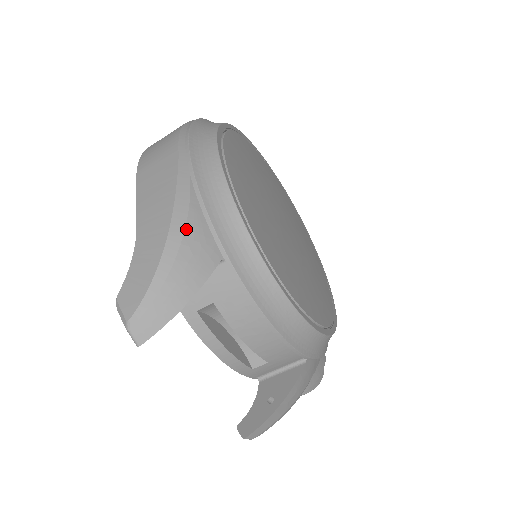
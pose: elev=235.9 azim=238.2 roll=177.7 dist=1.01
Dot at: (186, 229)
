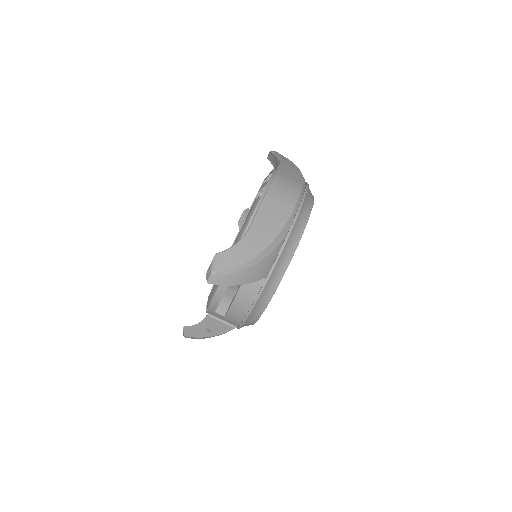
Dot at: (268, 256)
